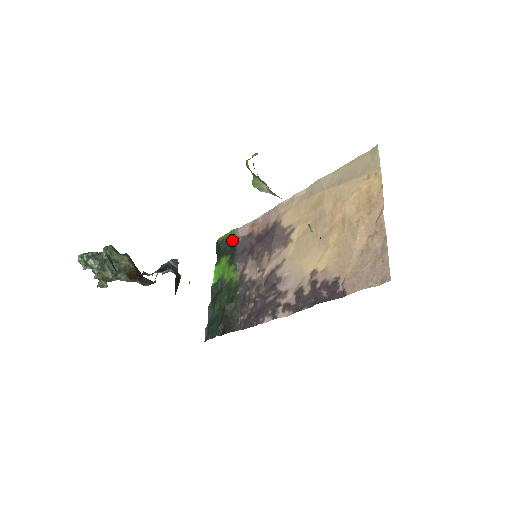
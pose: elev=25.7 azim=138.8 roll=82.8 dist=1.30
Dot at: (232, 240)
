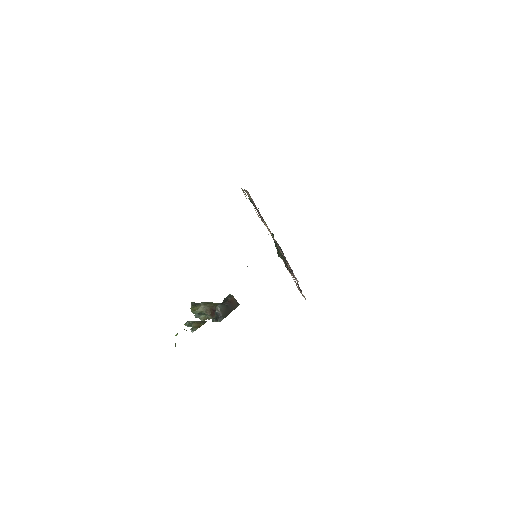
Dot at: occluded
